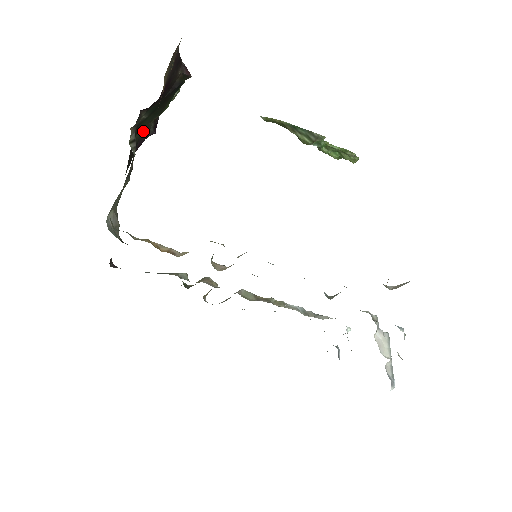
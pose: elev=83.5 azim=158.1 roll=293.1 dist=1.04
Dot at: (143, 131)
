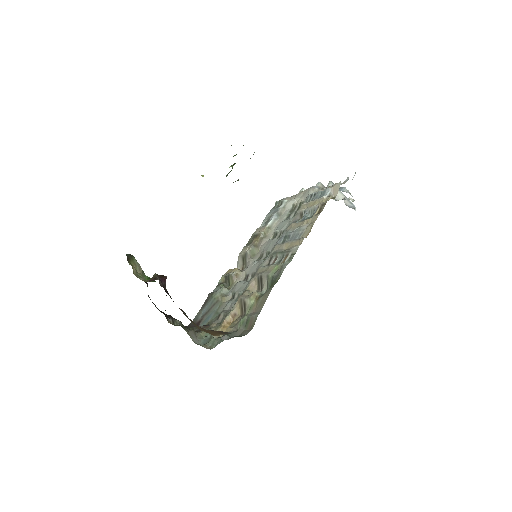
Dot at: occluded
